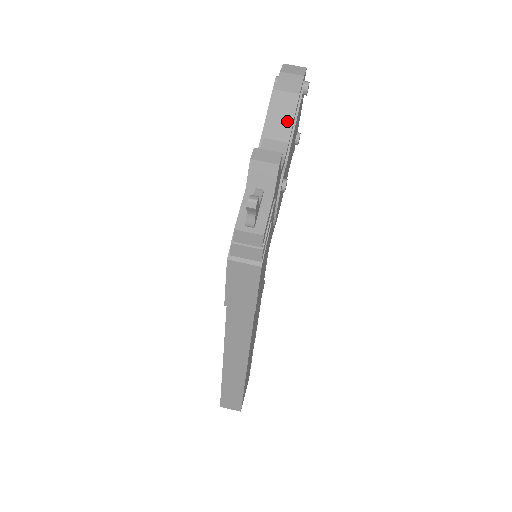
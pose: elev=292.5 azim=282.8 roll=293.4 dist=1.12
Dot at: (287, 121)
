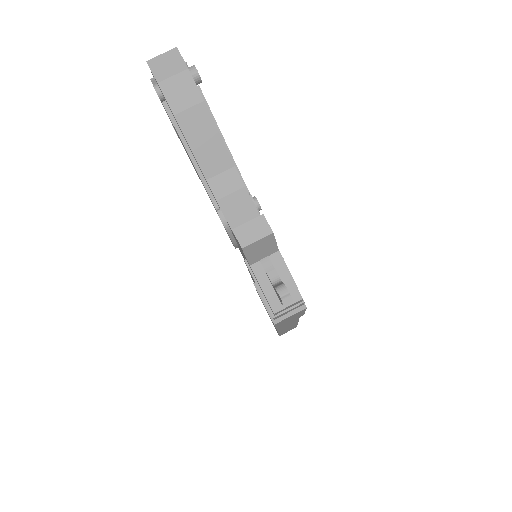
Dot at: (215, 143)
